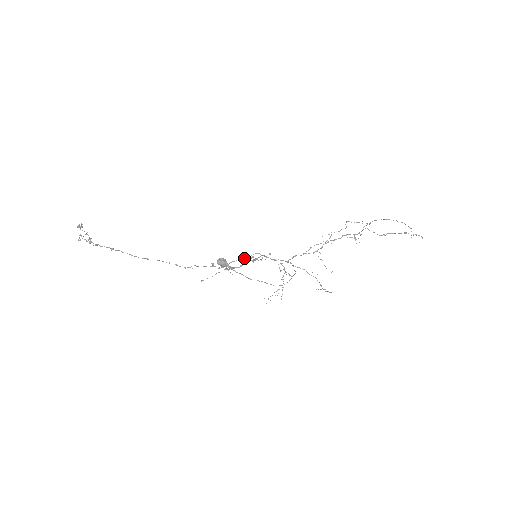
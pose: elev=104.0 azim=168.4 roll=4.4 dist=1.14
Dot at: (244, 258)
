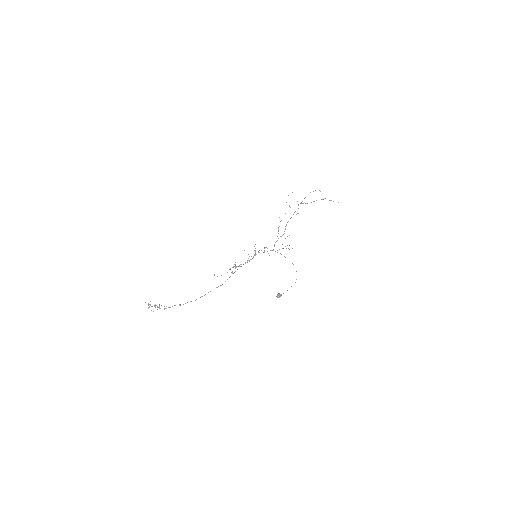
Dot at: (249, 260)
